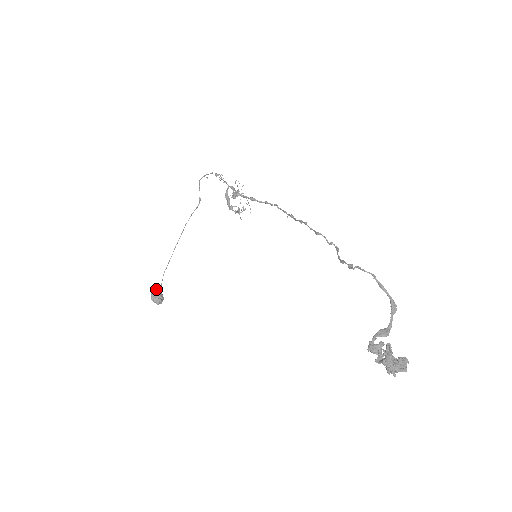
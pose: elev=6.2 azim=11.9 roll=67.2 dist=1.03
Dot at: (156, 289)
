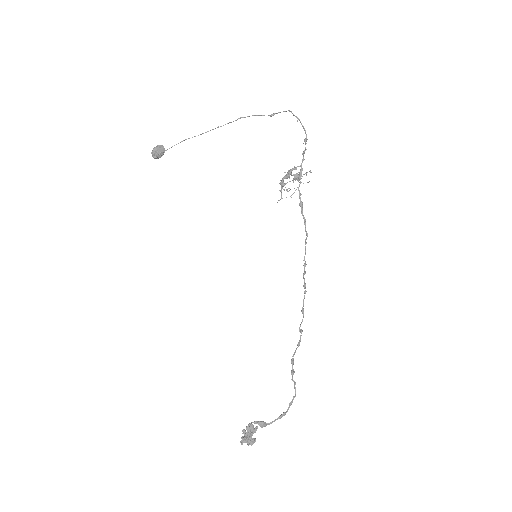
Dot at: occluded
